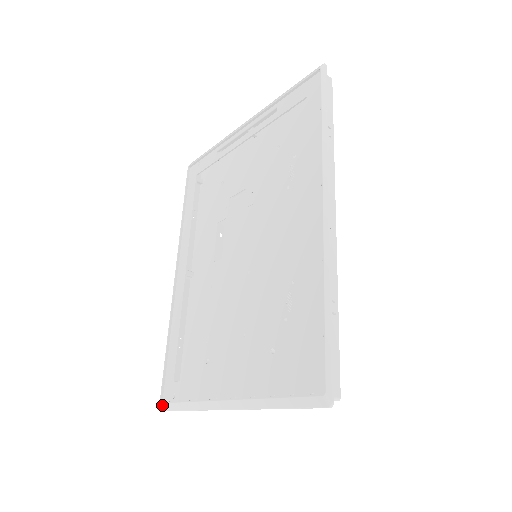
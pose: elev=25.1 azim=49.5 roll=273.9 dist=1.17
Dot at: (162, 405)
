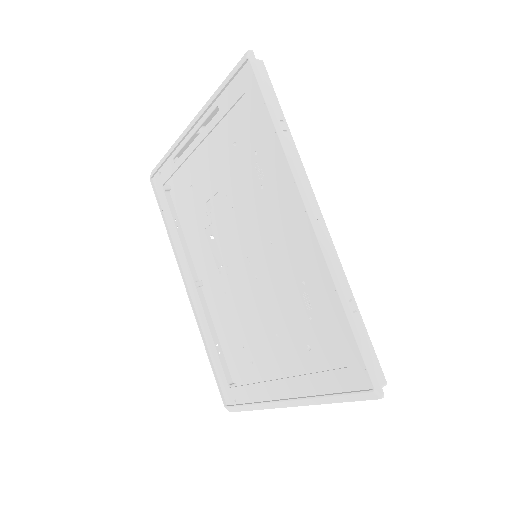
Dot at: (228, 409)
